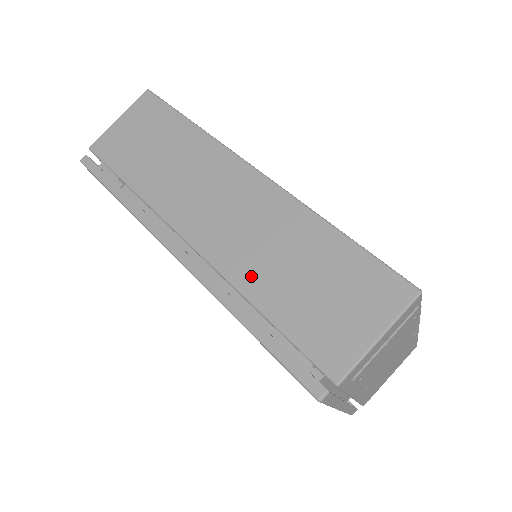
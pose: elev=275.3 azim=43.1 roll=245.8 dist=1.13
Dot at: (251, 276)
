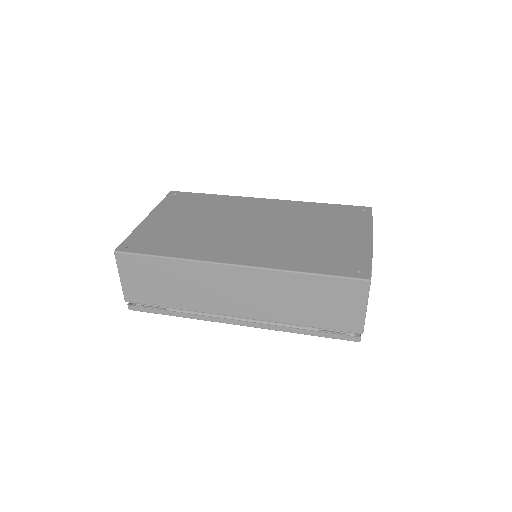
Dot at: (285, 315)
